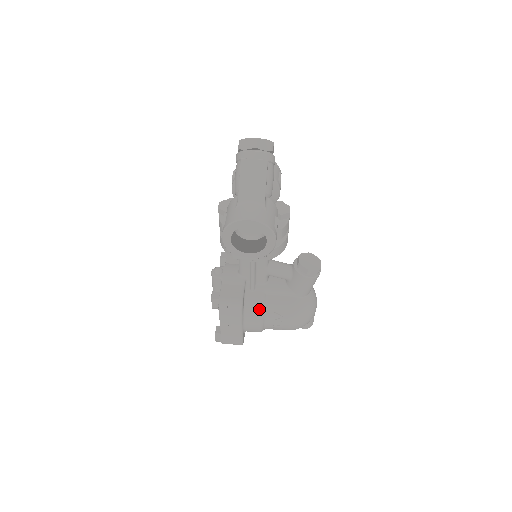
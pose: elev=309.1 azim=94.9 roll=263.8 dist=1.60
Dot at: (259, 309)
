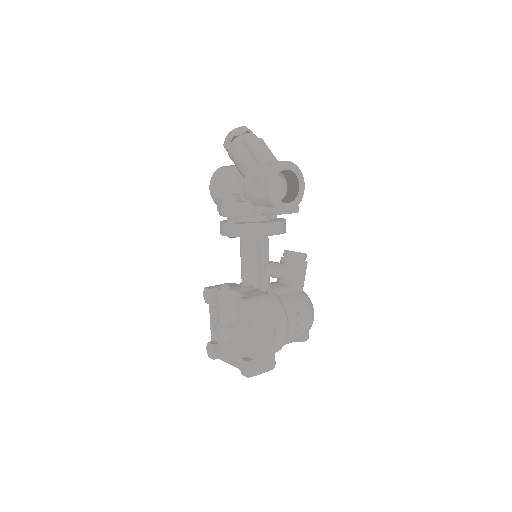
Dot at: (281, 307)
